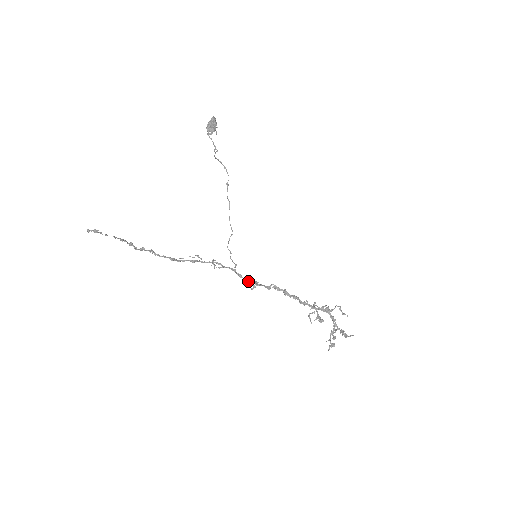
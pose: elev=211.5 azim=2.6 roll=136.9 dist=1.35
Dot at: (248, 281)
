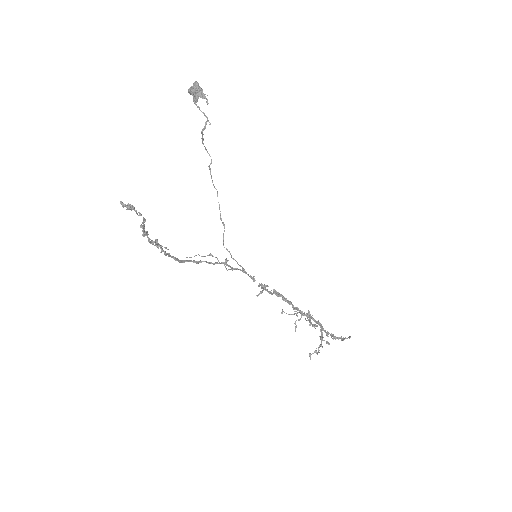
Dot at: (260, 285)
